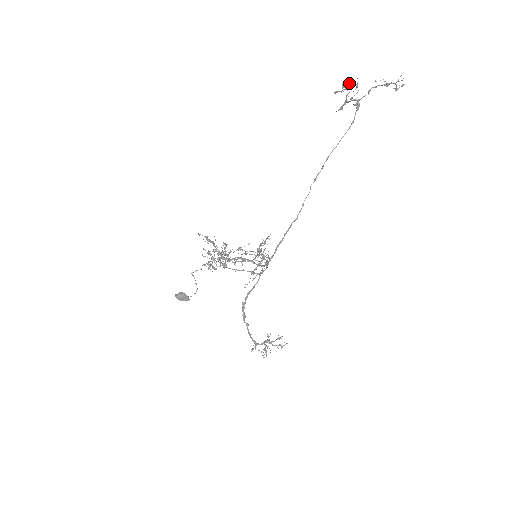
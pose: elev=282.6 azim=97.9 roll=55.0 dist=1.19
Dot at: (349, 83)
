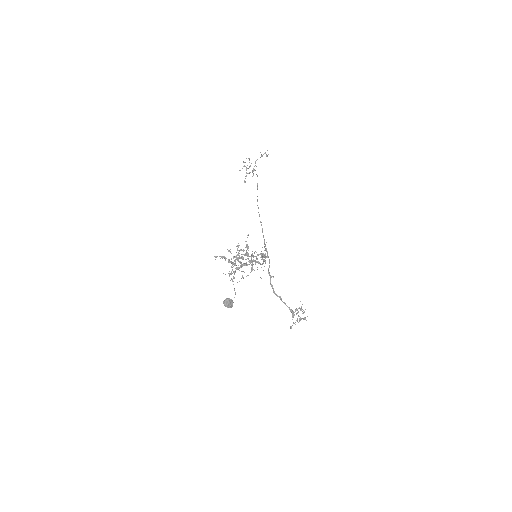
Dot at: occluded
